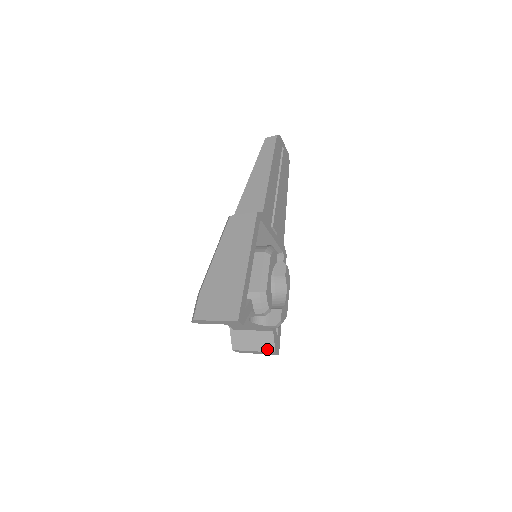
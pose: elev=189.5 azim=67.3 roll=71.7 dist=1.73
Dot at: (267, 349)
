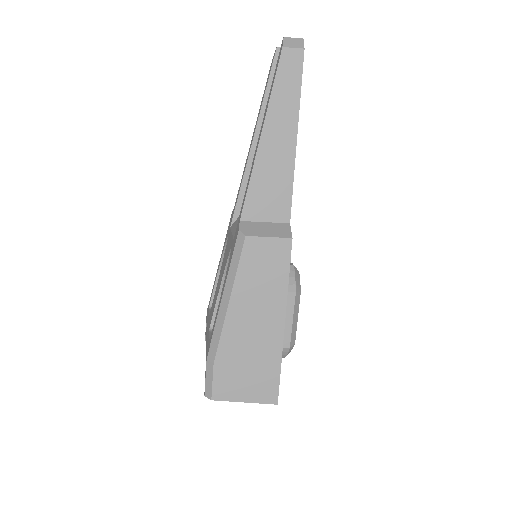
Dot at: occluded
